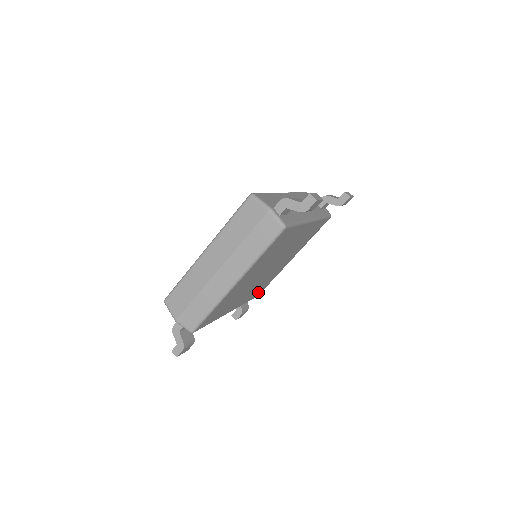
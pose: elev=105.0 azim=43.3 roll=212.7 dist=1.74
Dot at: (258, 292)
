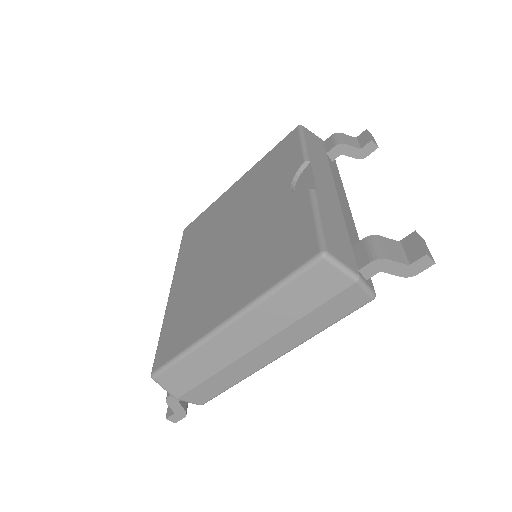
Dot at: occluded
